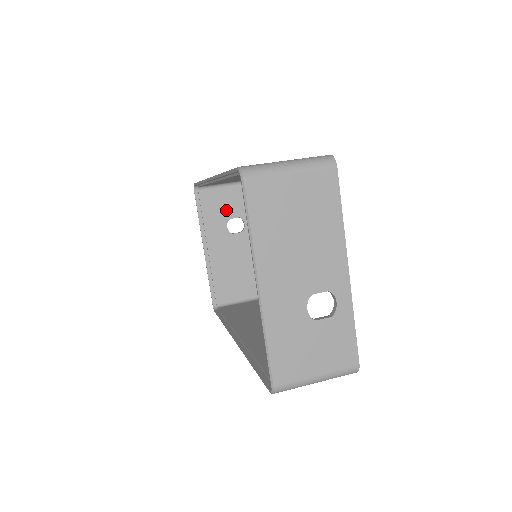
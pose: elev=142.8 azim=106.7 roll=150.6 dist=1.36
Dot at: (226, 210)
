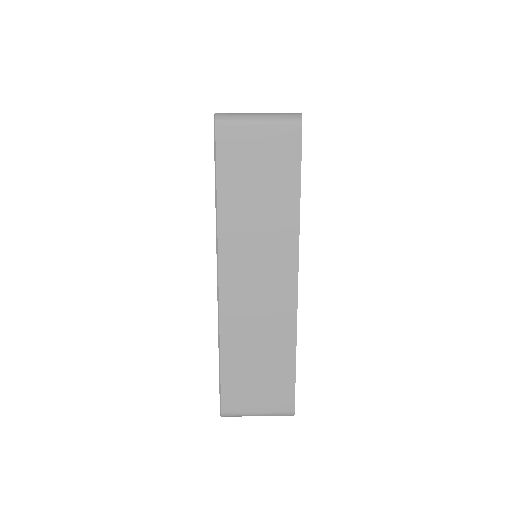
Dot at: occluded
